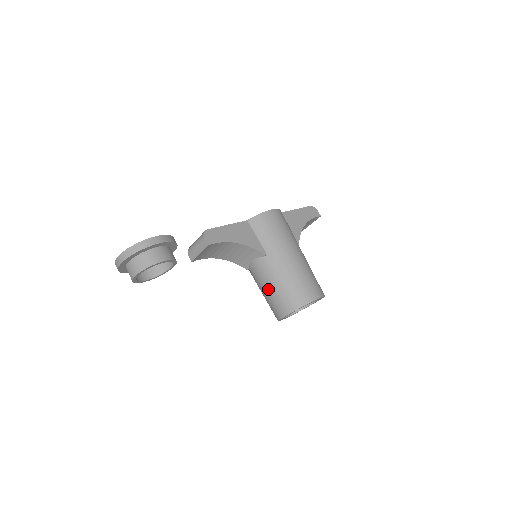
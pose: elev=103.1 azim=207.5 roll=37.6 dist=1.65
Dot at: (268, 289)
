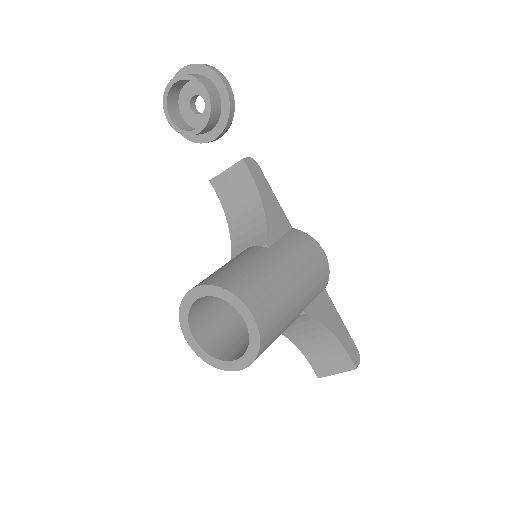
Dot at: (223, 266)
